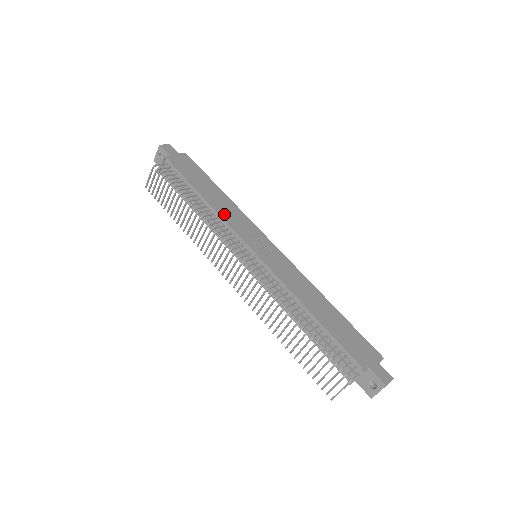
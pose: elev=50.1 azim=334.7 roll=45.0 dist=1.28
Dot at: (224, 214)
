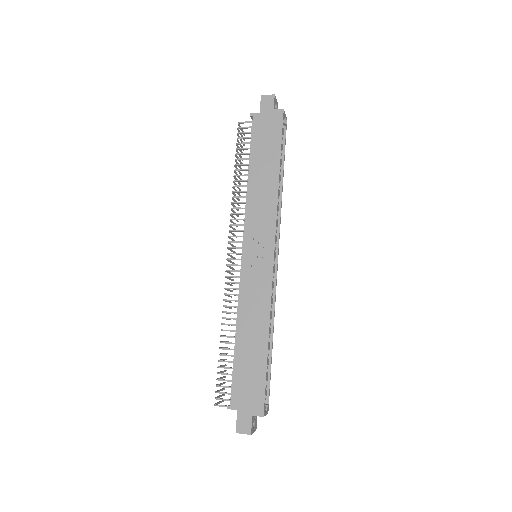
Dot at: (252, 203)
